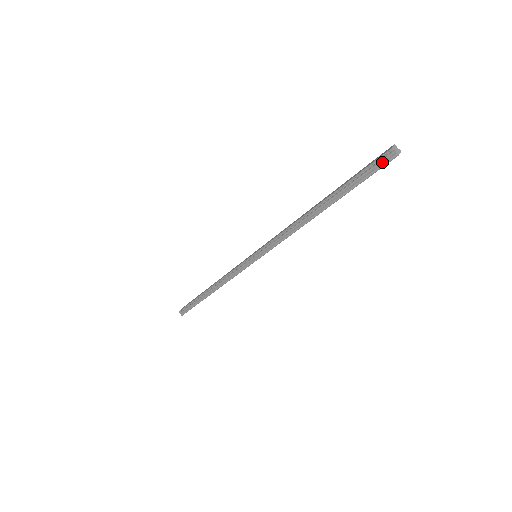
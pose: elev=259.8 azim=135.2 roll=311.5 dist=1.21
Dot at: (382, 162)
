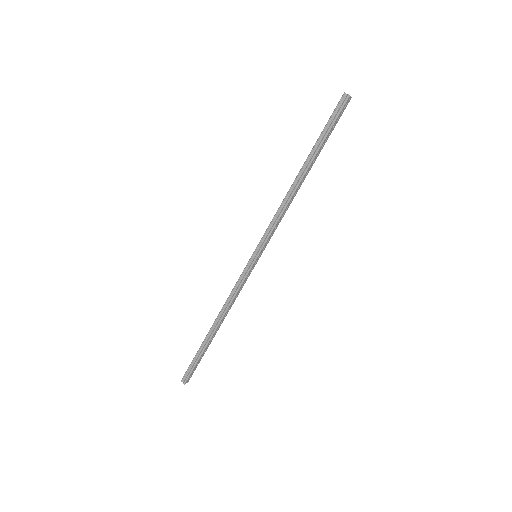
Dot at: (340, 107)
